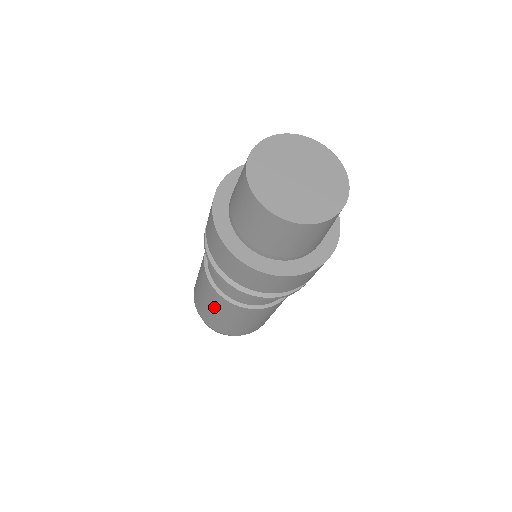
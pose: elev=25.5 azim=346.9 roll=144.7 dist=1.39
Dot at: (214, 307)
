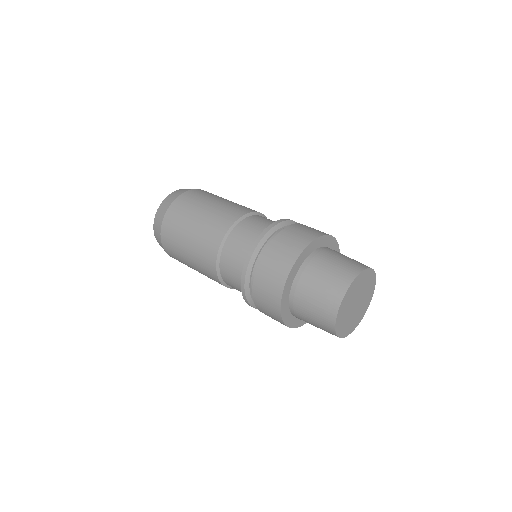
Dot at: occluded
